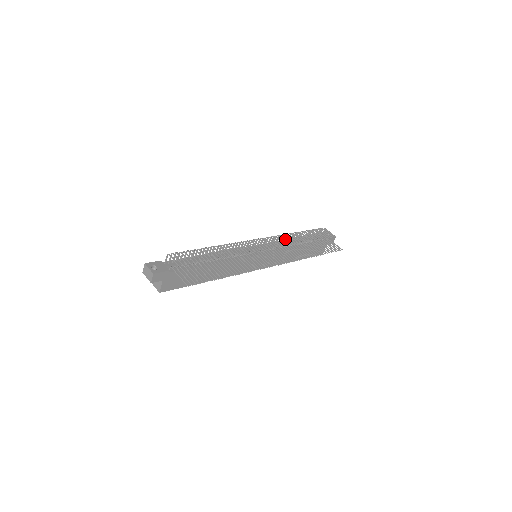
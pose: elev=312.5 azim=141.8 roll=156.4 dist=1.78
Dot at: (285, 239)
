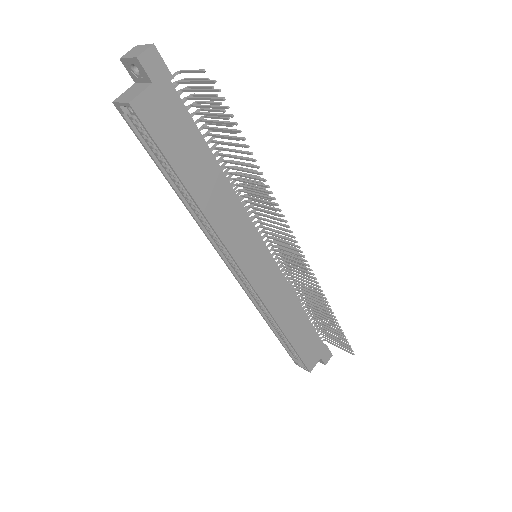
Dot at: occluded
